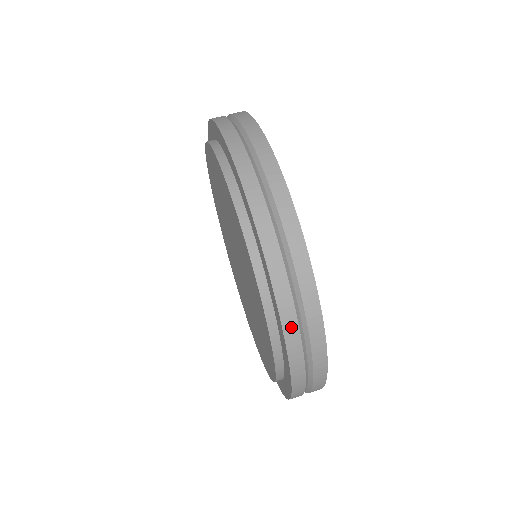
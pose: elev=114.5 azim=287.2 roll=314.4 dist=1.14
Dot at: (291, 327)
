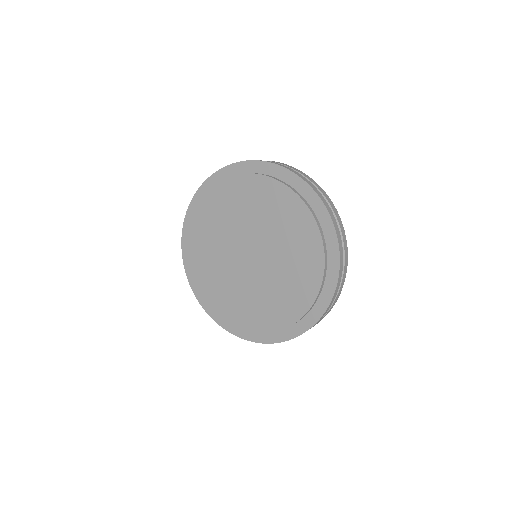
Dot at: (278, 164)
